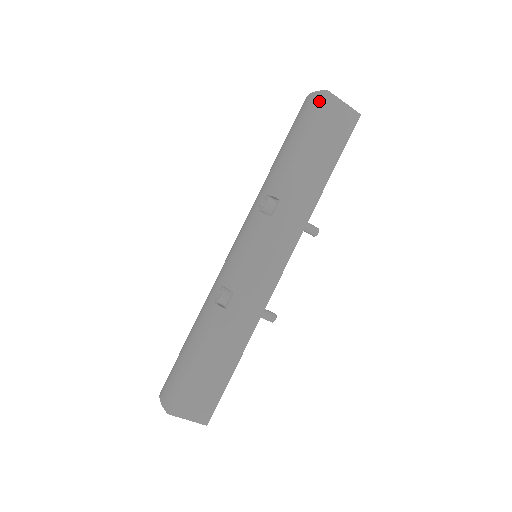
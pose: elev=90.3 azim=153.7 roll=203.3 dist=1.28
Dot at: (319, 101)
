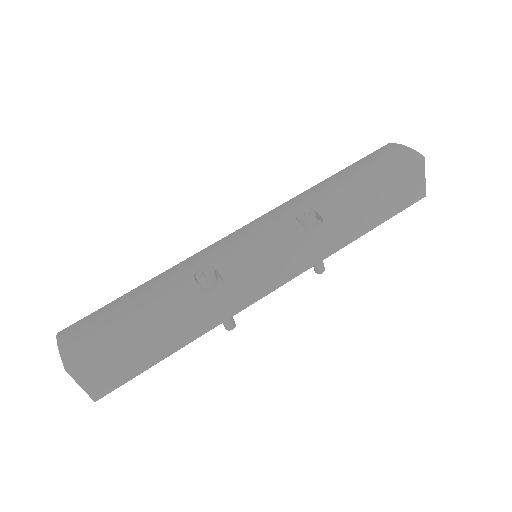
Dot at: (411, 160)
